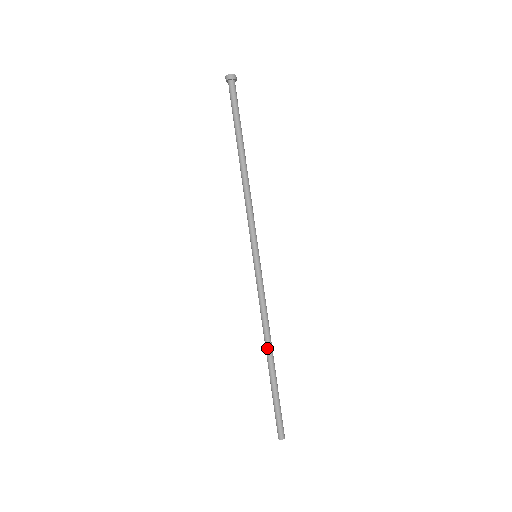
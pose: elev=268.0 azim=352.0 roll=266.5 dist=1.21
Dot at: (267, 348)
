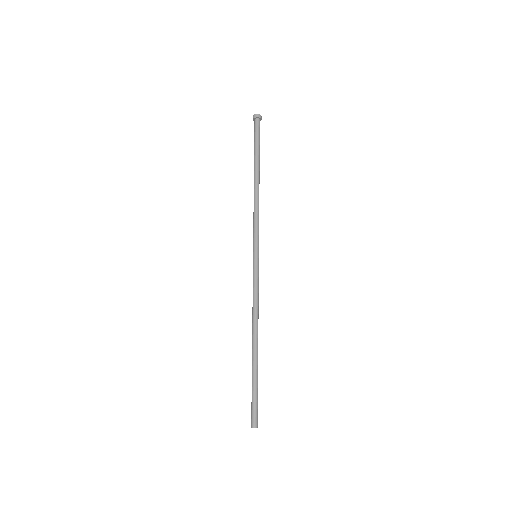
Dot at: (254, 337)
